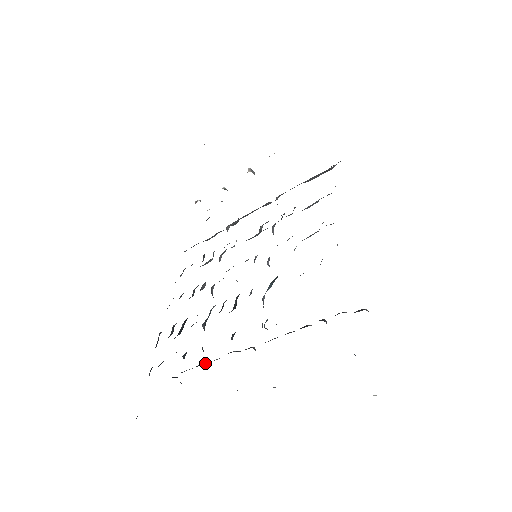
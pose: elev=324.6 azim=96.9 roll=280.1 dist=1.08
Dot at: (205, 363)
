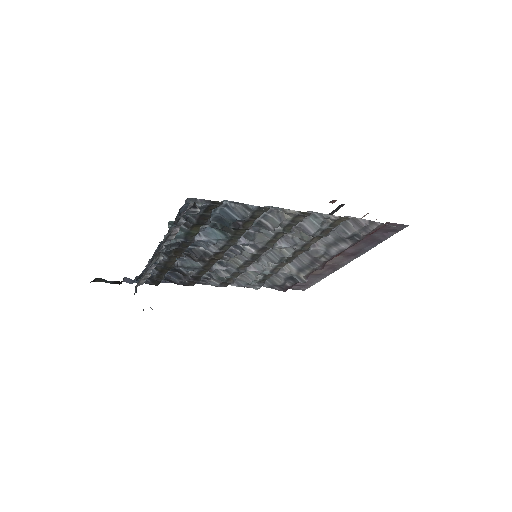
Dot at: occluded
